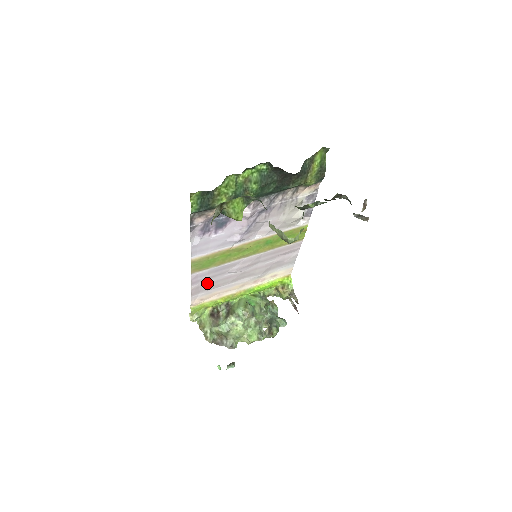
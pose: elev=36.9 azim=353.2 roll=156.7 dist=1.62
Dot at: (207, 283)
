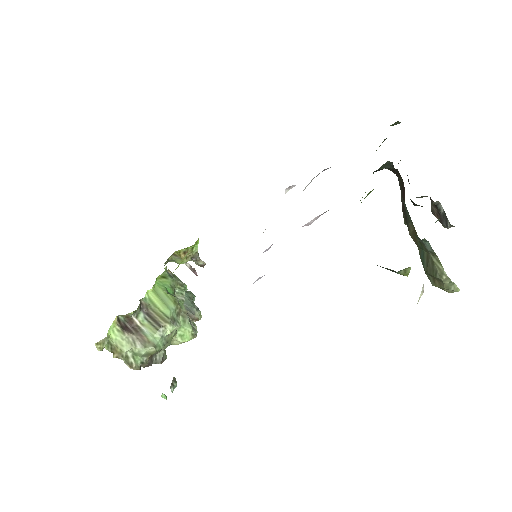
Dot at: occluded
